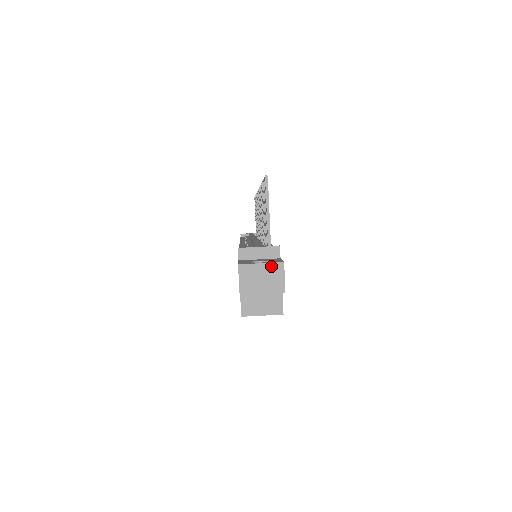
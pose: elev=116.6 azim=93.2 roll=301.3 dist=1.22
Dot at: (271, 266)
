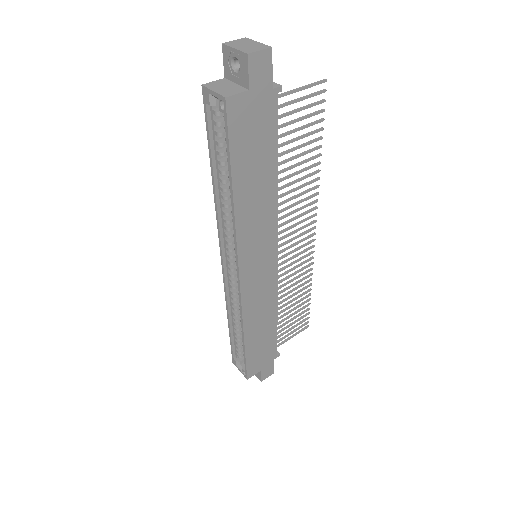
Dot at: (262, 45)
